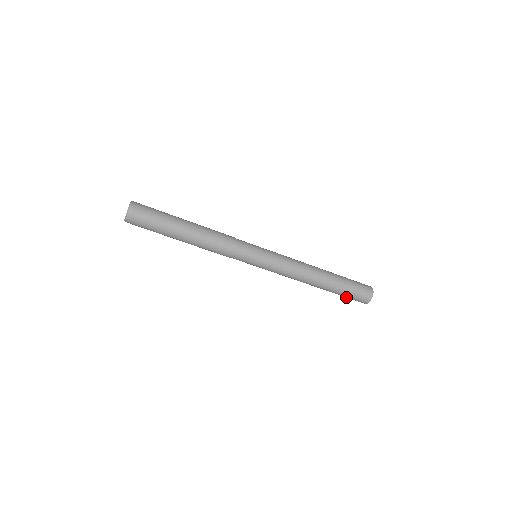
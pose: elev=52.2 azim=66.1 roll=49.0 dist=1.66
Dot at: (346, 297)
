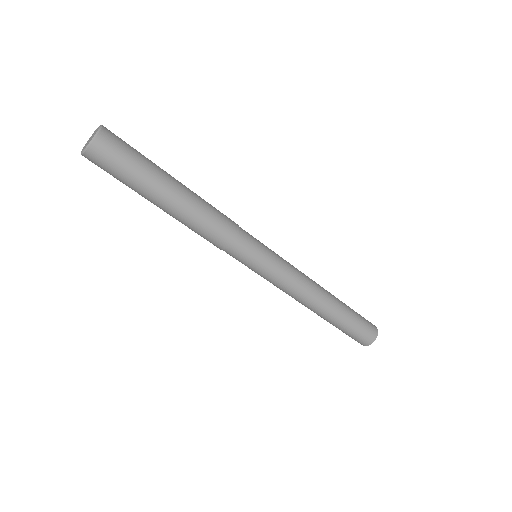
Dot at: (346, 333)
